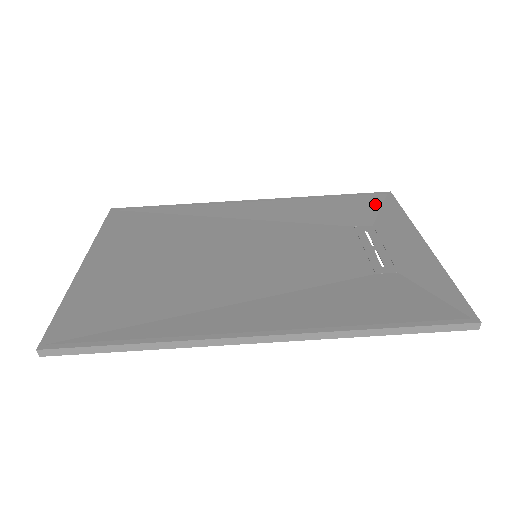
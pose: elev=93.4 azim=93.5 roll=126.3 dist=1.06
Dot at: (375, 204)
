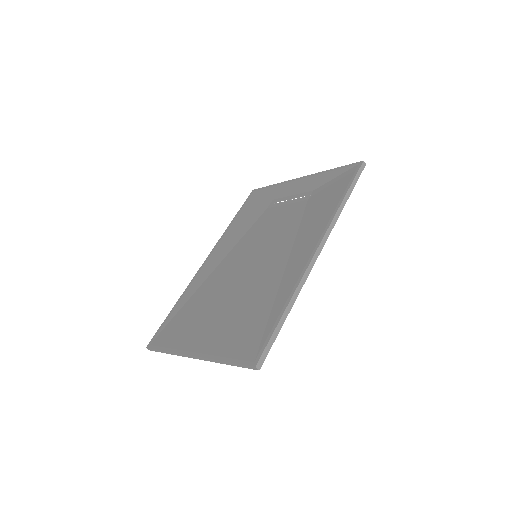
Dot at: (257, 197)
